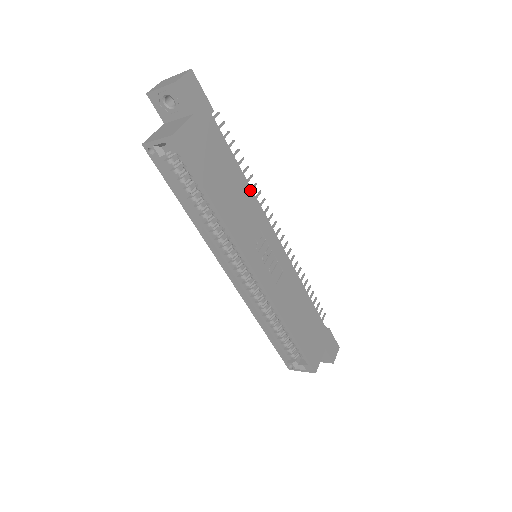
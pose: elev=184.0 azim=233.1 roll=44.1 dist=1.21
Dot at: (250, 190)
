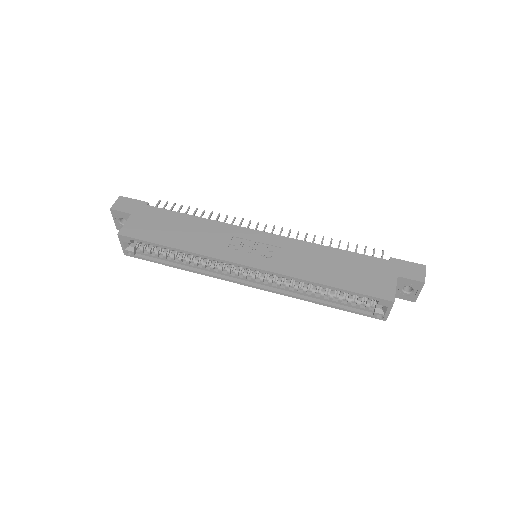
Dot at: (207, 221)
